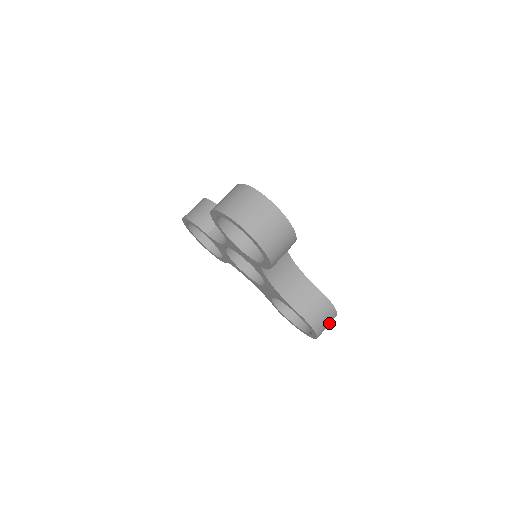
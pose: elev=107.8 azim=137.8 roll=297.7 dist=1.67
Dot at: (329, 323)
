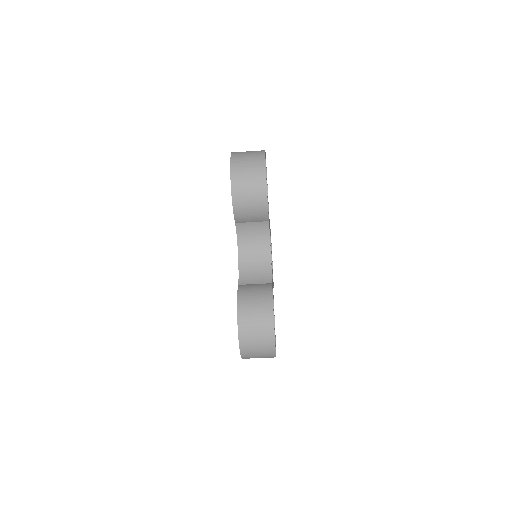
Dot at: occluded
